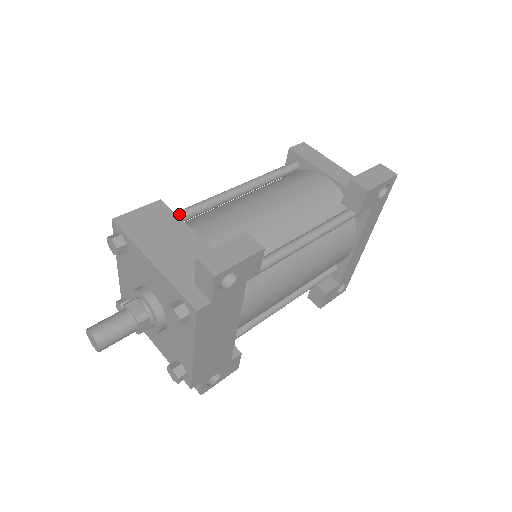
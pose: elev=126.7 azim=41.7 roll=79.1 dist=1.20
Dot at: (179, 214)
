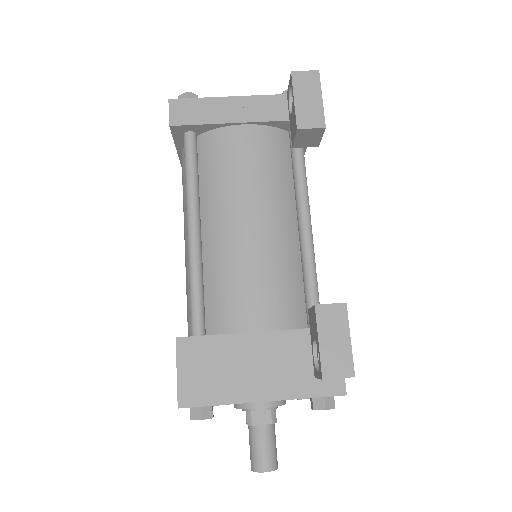
Dot at: (199, 324)
